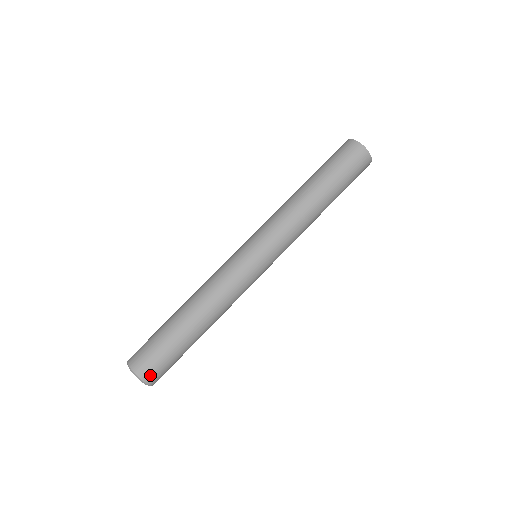
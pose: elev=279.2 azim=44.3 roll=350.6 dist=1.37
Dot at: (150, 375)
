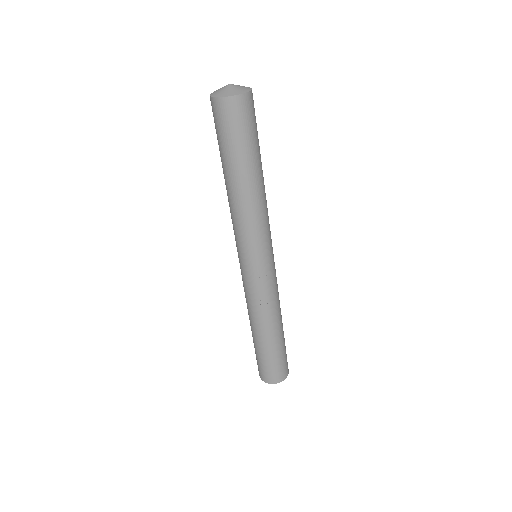
Dot at: (284, 374)
